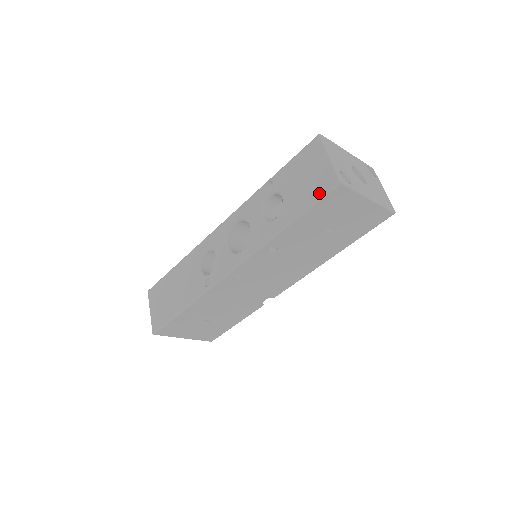
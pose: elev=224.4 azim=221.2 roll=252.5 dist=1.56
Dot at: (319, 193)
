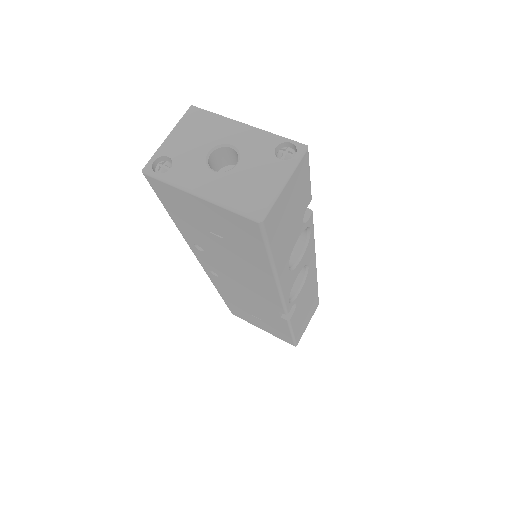
Dot at: occluded
